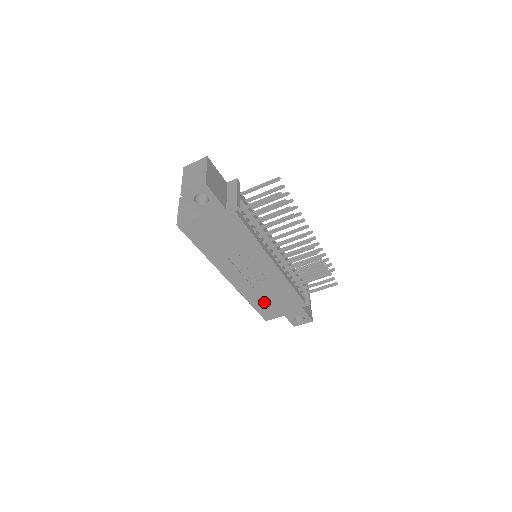
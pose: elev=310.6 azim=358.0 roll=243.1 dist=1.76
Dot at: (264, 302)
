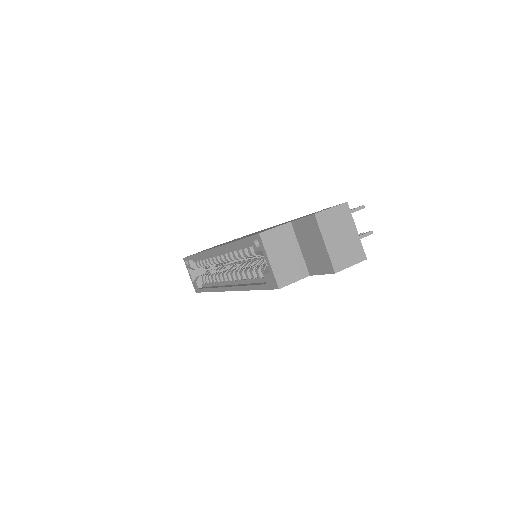
Dot at: occluded
